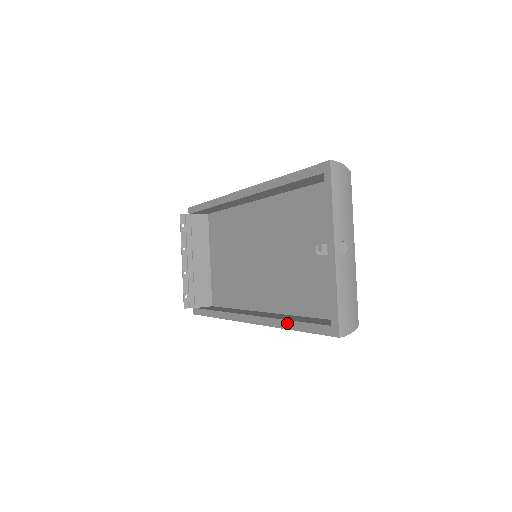
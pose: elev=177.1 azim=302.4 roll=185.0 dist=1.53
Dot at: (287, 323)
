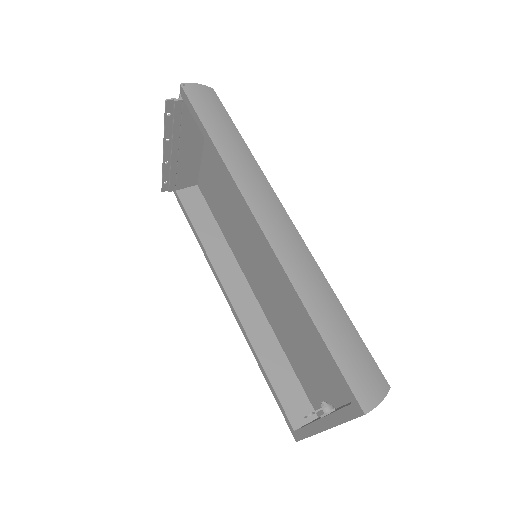
Dot at: (261, 368)
